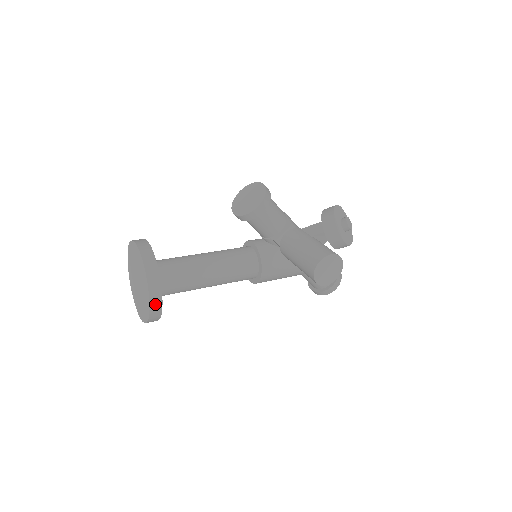
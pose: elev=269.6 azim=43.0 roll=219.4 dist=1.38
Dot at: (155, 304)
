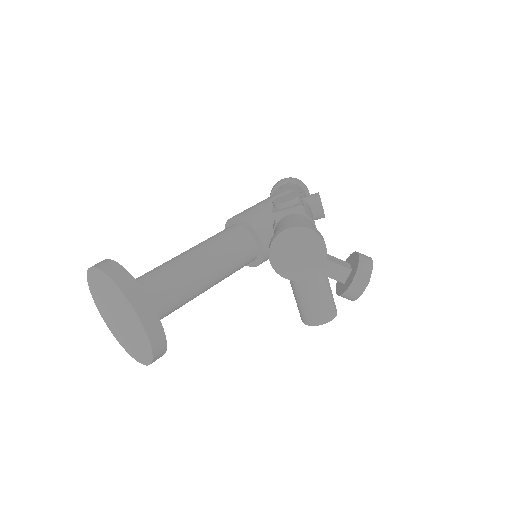
Dot at: occluded
